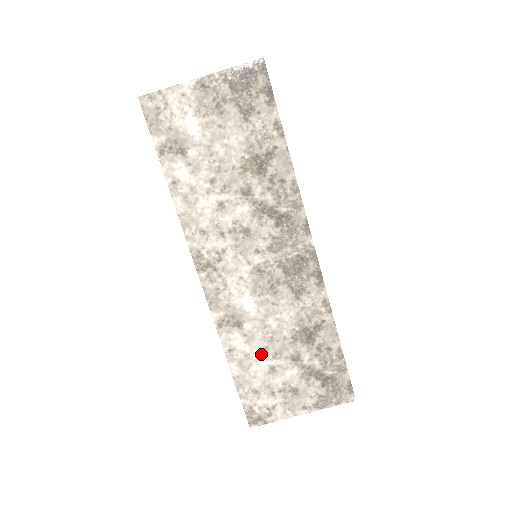
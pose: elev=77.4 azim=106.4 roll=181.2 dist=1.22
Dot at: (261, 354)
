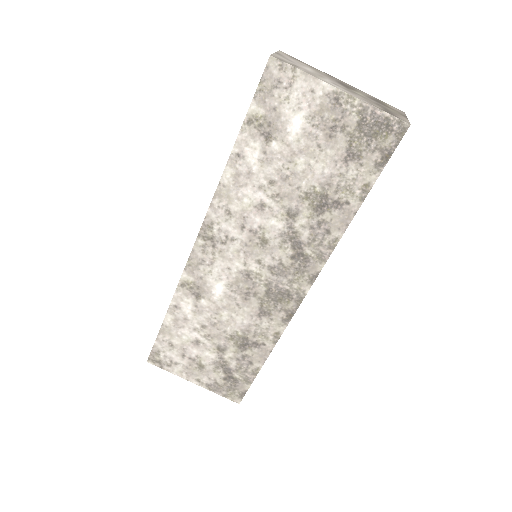
Dot at: (197, 327)
